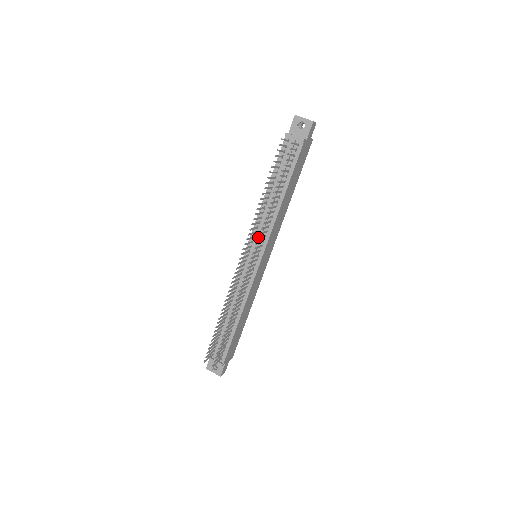
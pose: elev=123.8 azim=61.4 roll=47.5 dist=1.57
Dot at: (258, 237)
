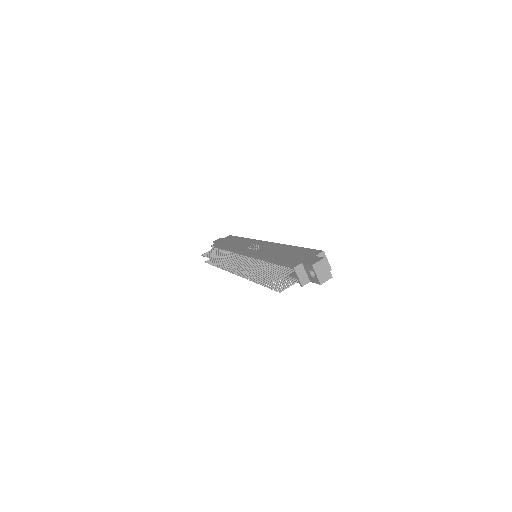
Dot at: occluded
